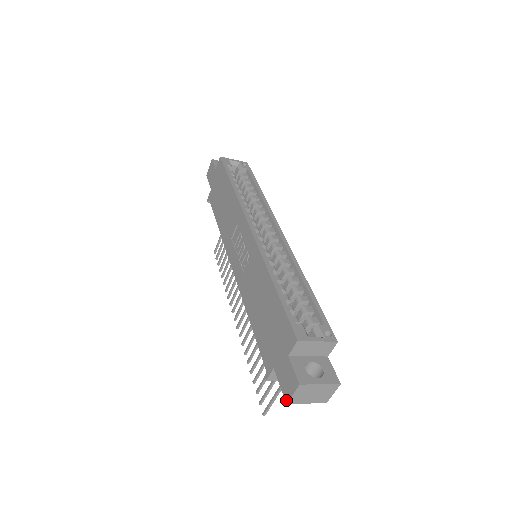
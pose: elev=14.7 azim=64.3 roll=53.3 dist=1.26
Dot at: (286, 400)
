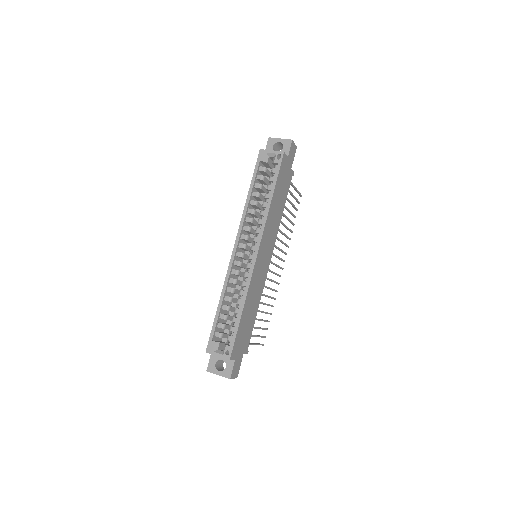
Dot at: occluded
